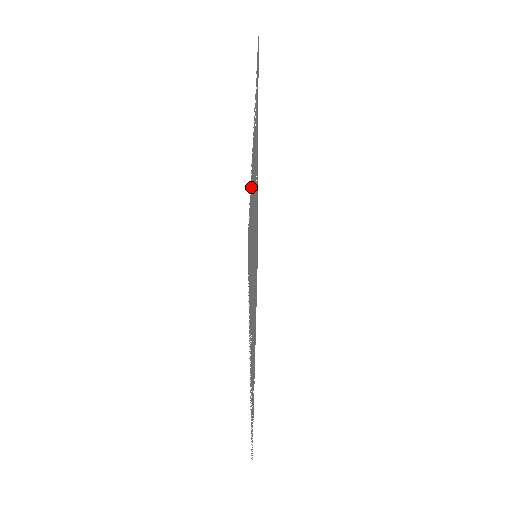
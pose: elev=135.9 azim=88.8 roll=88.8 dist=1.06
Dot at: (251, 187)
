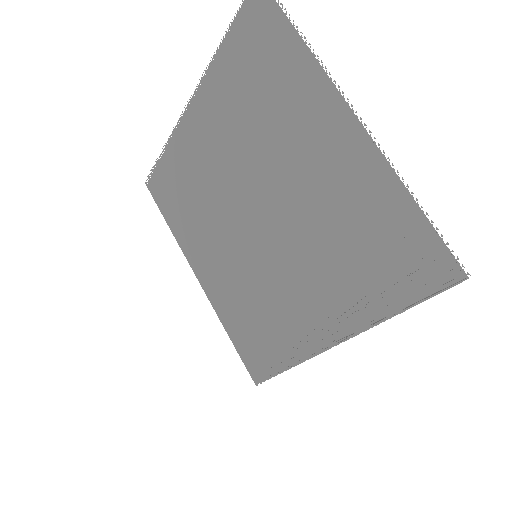
Dot at: (233, 44)
